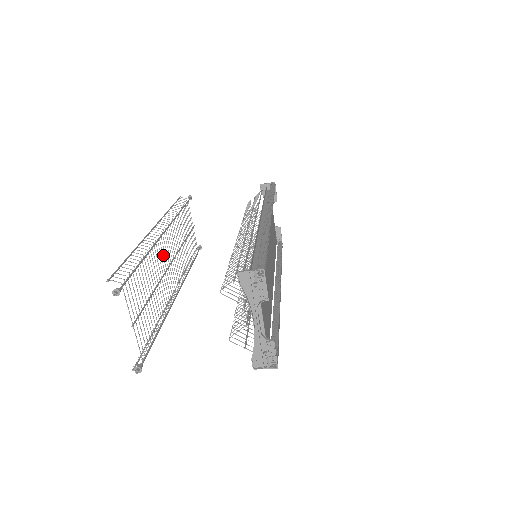
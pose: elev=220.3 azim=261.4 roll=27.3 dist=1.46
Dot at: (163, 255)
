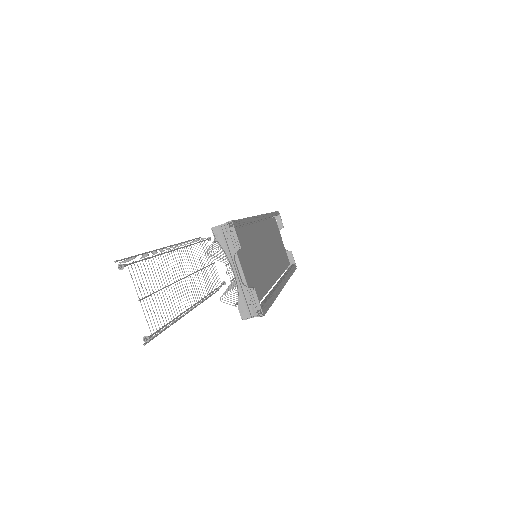
Dot at: (176, 267)
